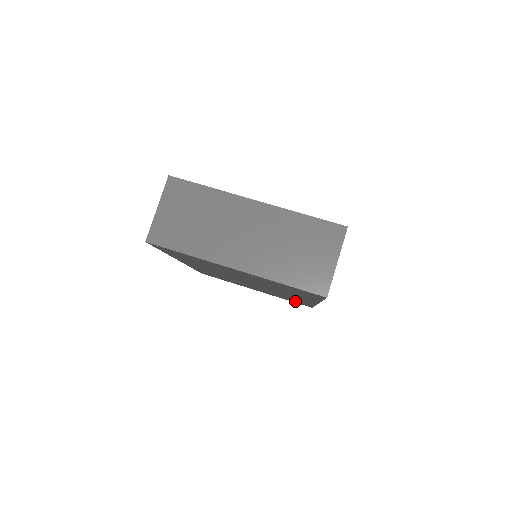
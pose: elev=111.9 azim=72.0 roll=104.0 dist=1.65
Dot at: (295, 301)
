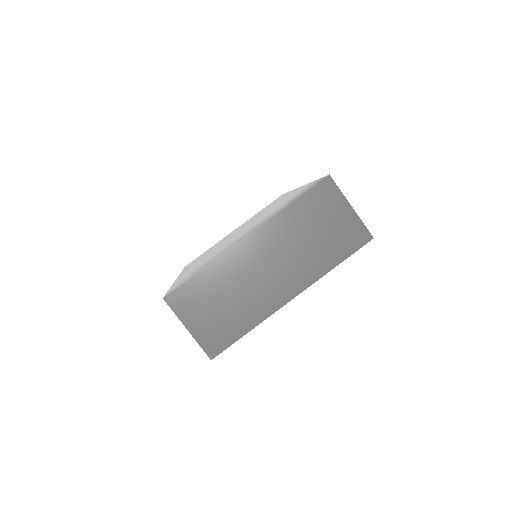
Dot at: occluded
